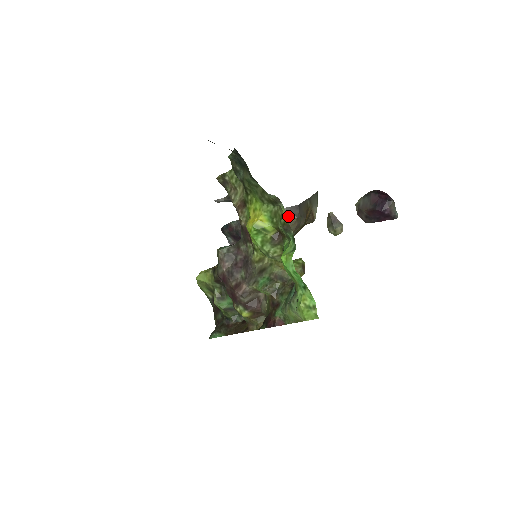
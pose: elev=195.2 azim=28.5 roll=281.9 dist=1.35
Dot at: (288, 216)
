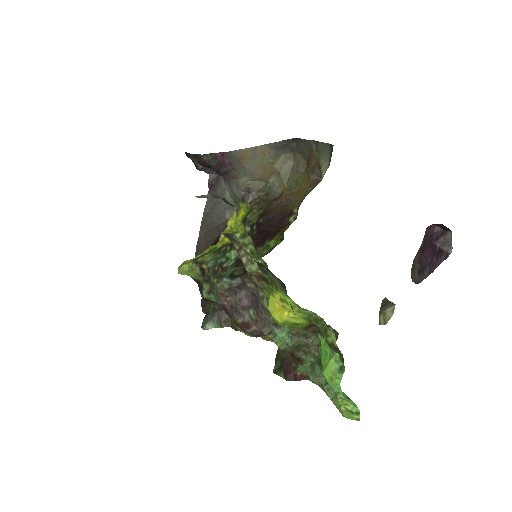
Dot at: (281, 151)
